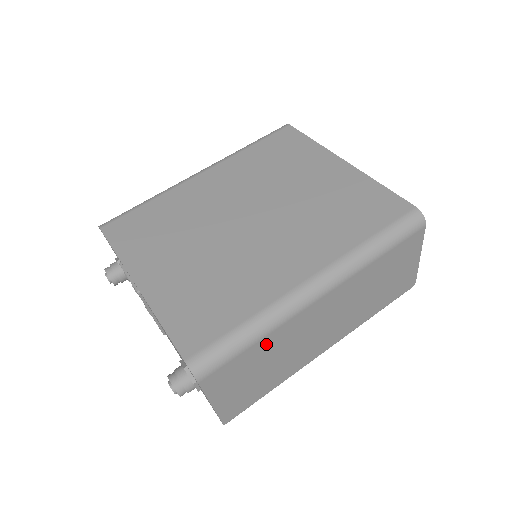
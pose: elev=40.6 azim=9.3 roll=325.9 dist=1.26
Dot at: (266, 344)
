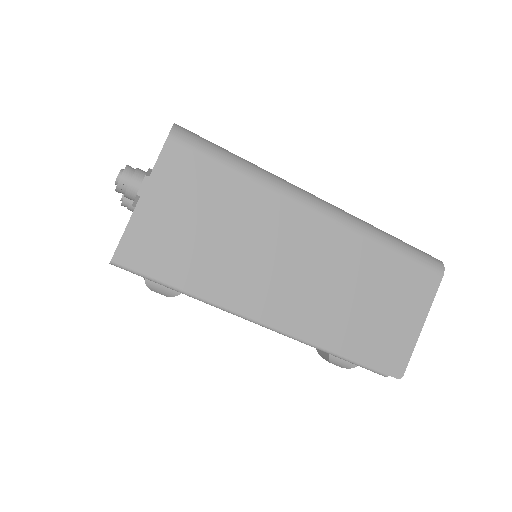
Dot at: (242, 193)
